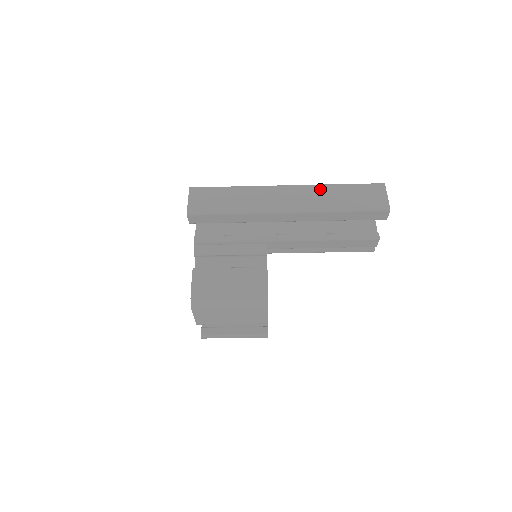
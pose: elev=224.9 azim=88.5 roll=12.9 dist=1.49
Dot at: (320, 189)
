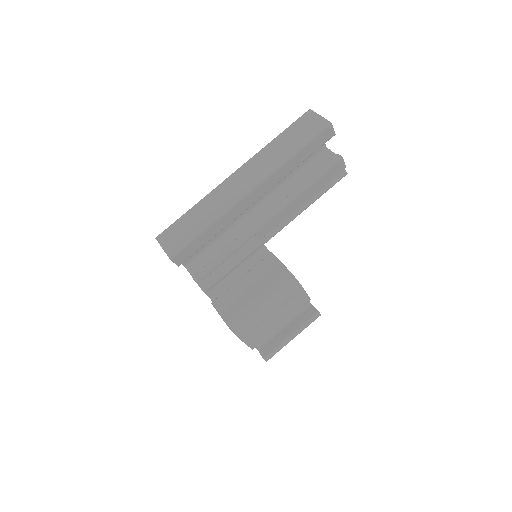
Dot at: (262, 154)
